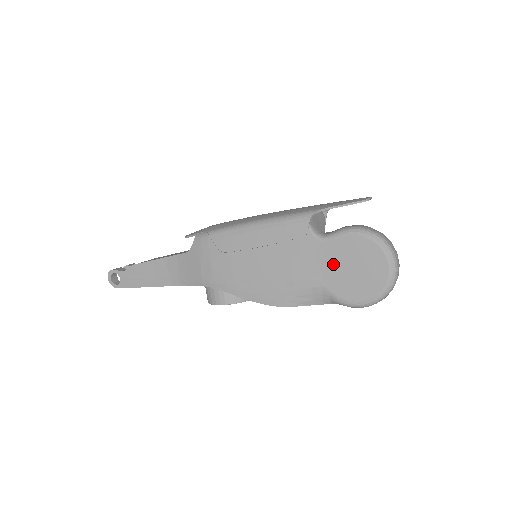
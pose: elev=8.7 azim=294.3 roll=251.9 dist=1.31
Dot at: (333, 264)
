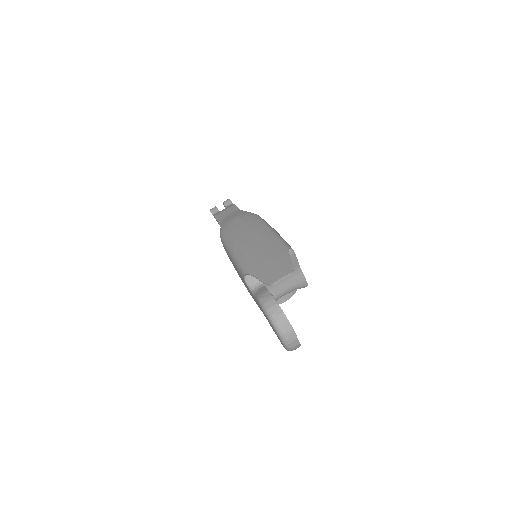
Dot at: (262, 311)
